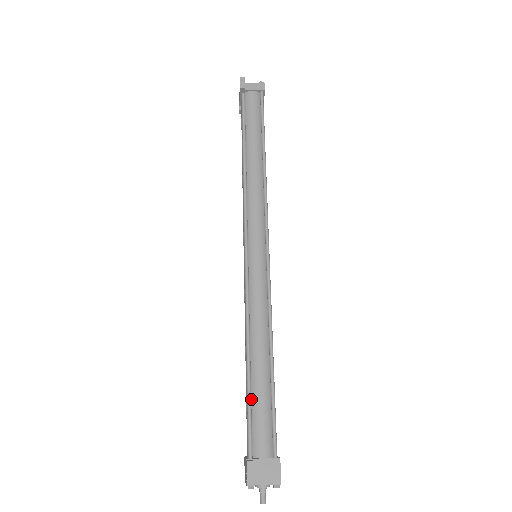
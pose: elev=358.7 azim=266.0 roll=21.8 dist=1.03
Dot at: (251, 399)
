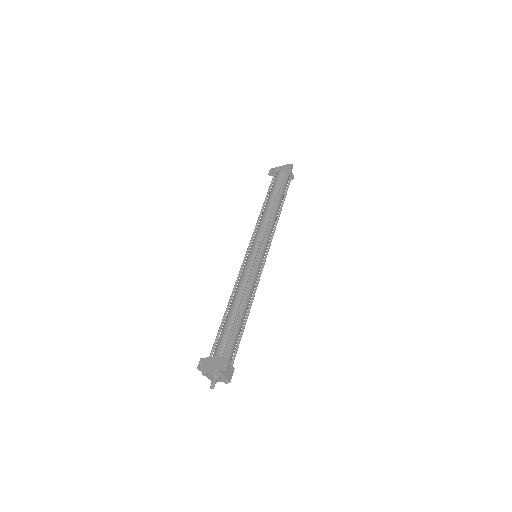
Dot at: (233, 328)
